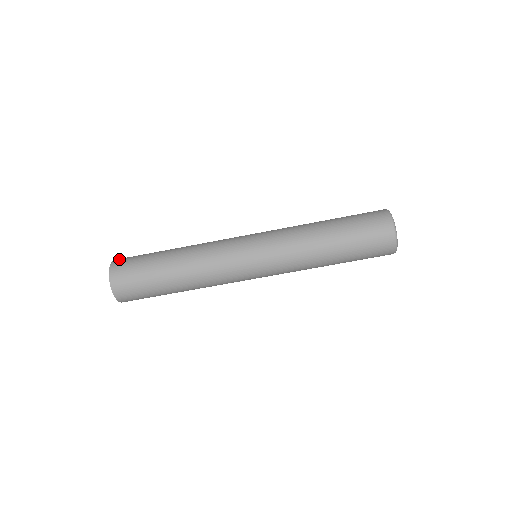
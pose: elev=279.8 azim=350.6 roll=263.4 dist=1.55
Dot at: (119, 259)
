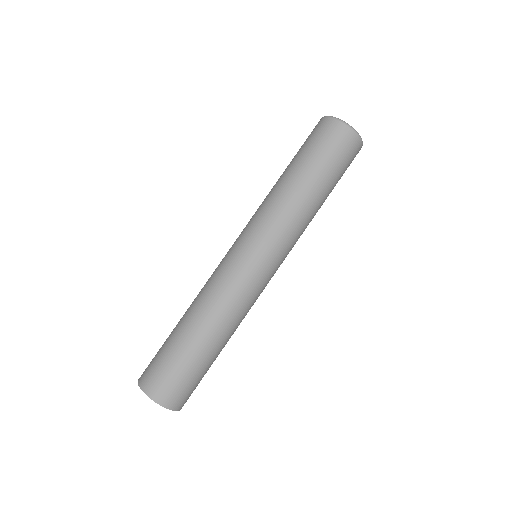
Dot at: (142, 375)
